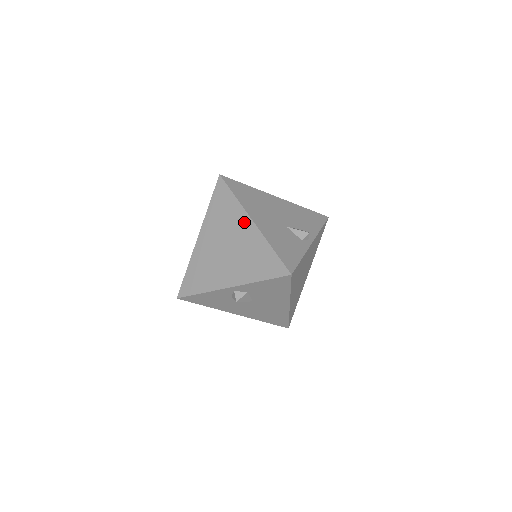
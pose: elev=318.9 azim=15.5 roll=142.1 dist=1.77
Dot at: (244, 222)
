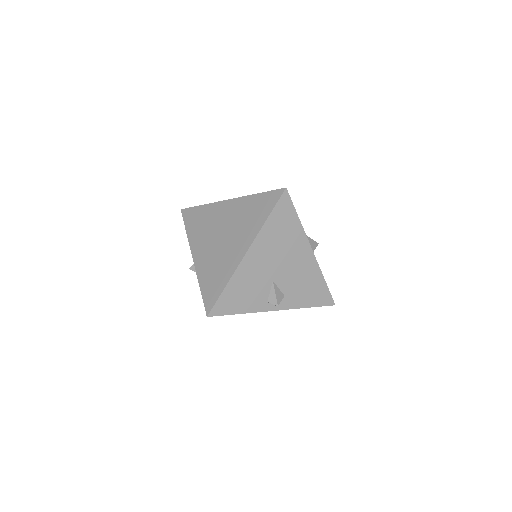
Dot at: (244, 243)
